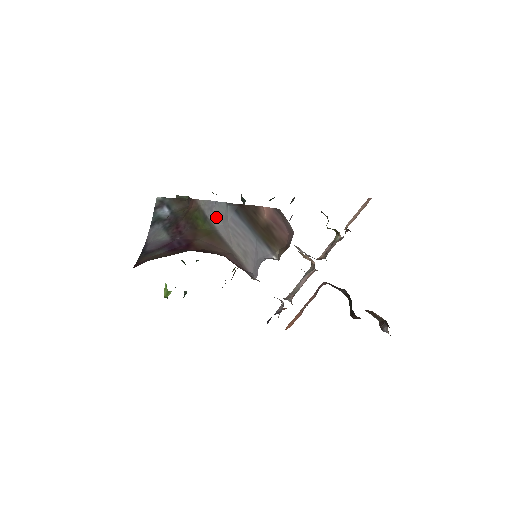
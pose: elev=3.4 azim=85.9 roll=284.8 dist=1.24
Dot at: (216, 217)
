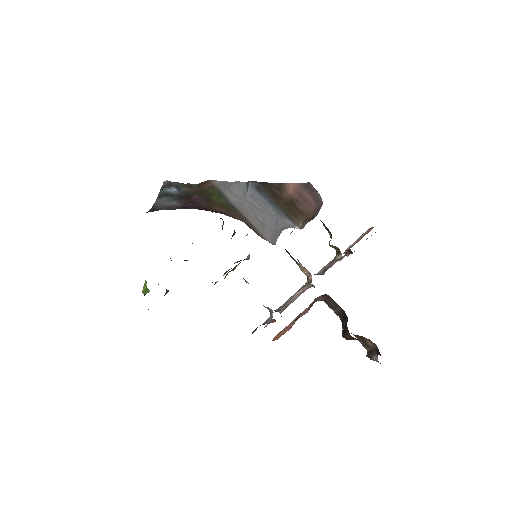
Dot at: (233, 194)
